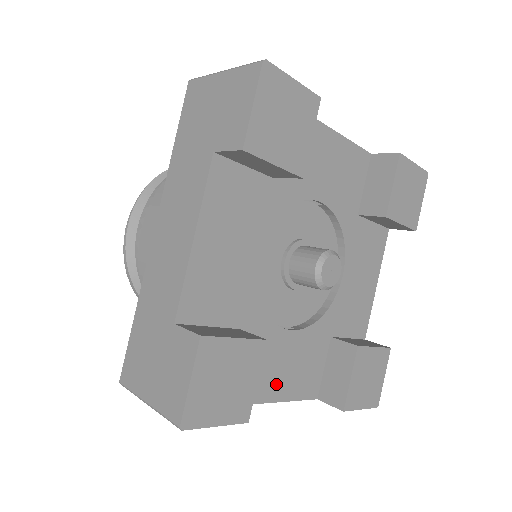
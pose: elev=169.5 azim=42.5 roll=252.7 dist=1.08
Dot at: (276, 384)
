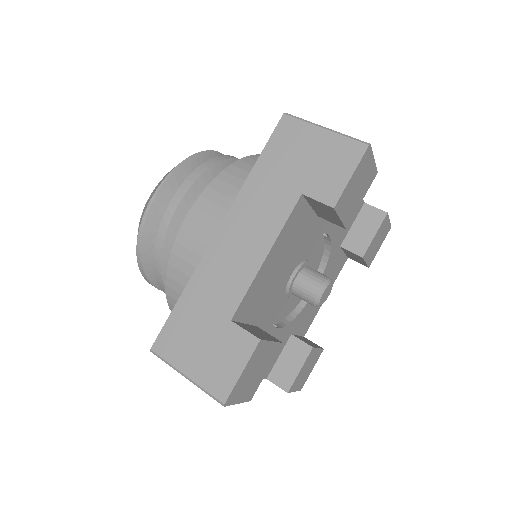
Dot at: occluded
